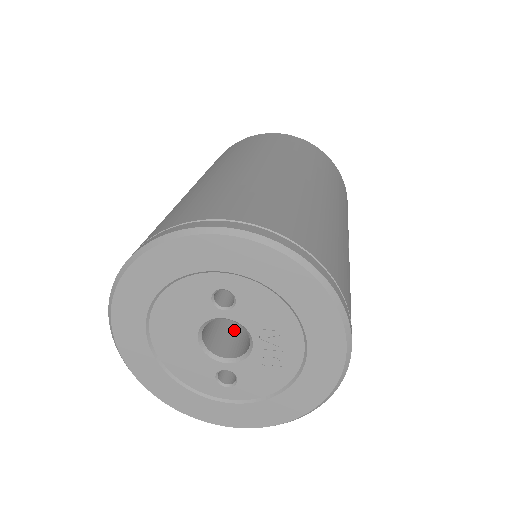
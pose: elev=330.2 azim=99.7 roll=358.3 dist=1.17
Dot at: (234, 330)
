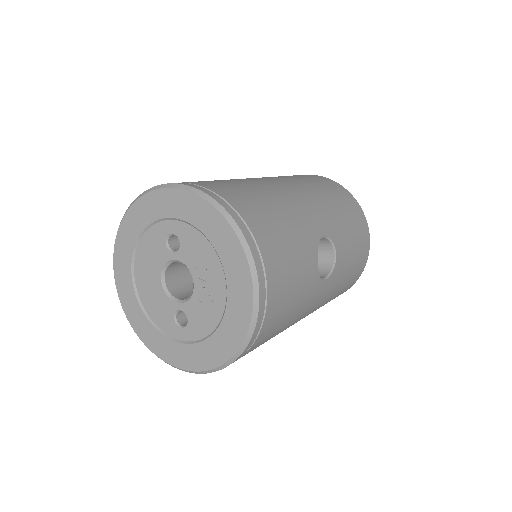
Dot at: occluded
